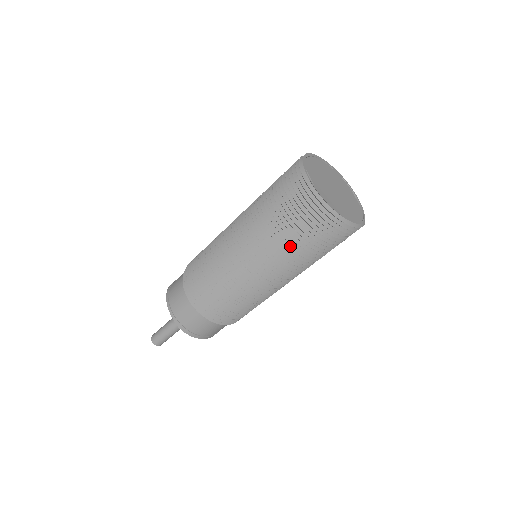
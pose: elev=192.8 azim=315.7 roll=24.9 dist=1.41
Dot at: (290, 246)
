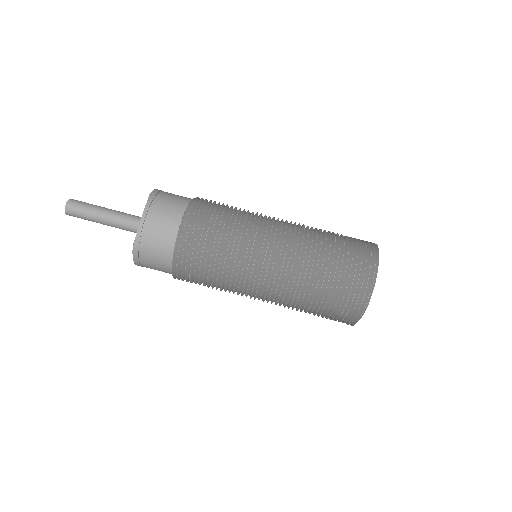
Dot at: (308, 300)
